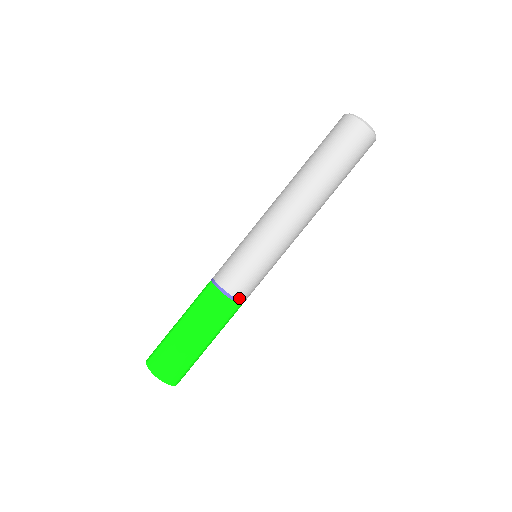
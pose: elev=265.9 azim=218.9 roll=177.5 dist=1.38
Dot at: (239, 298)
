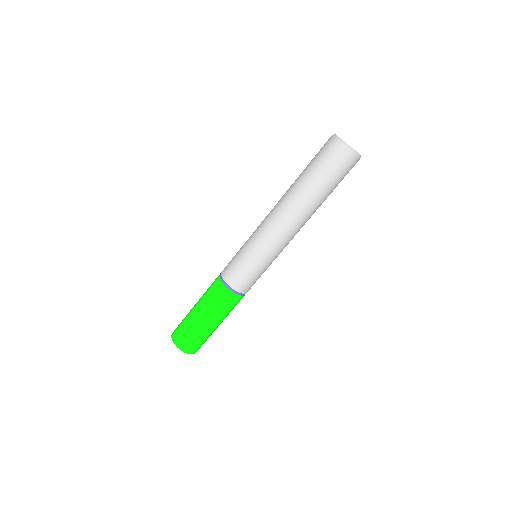
Dot at: occluded
